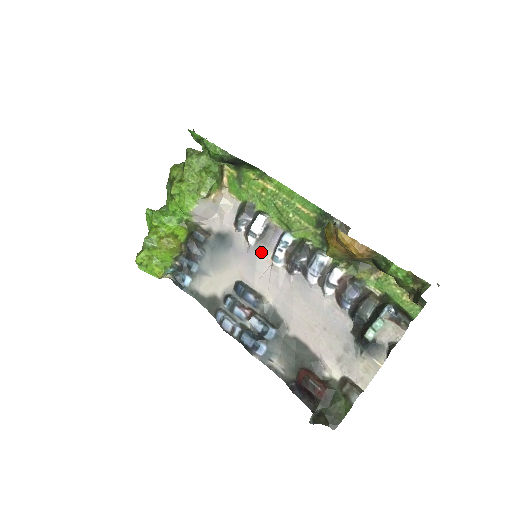
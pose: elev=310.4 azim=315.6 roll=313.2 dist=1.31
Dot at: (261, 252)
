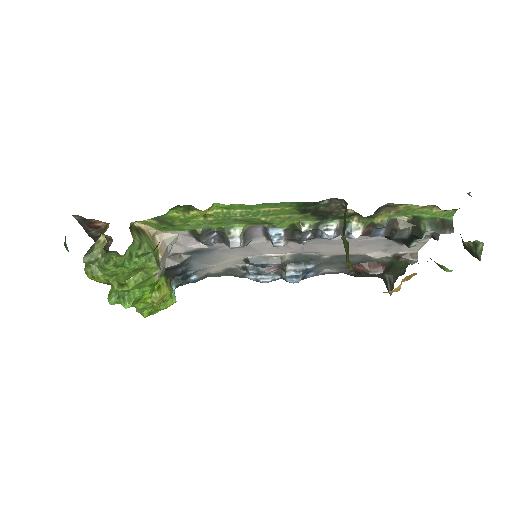
Dot at: (252, 243)
